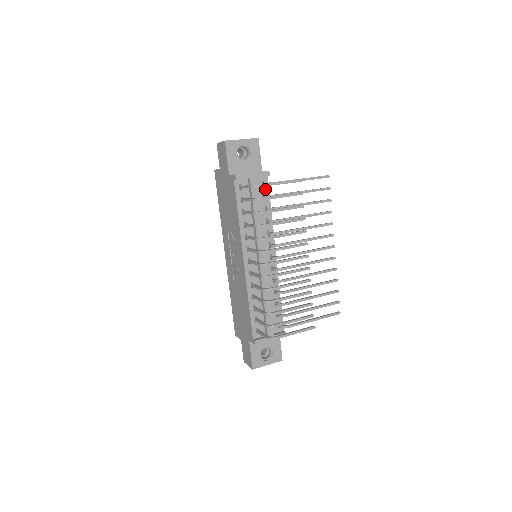
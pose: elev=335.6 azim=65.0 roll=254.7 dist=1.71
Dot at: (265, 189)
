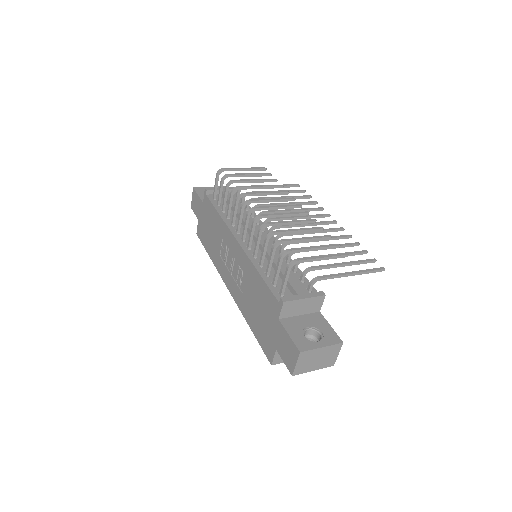
Dot at: (240, 200)
